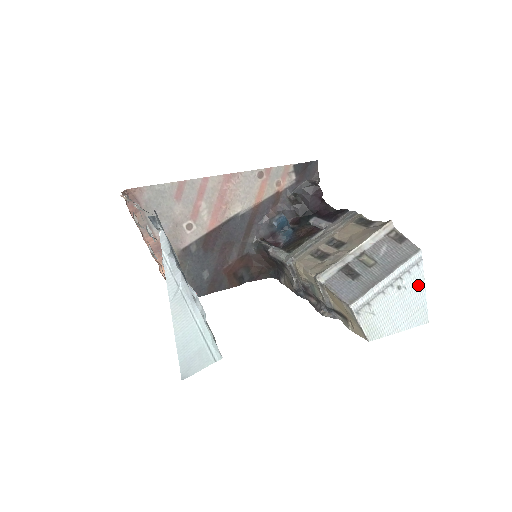
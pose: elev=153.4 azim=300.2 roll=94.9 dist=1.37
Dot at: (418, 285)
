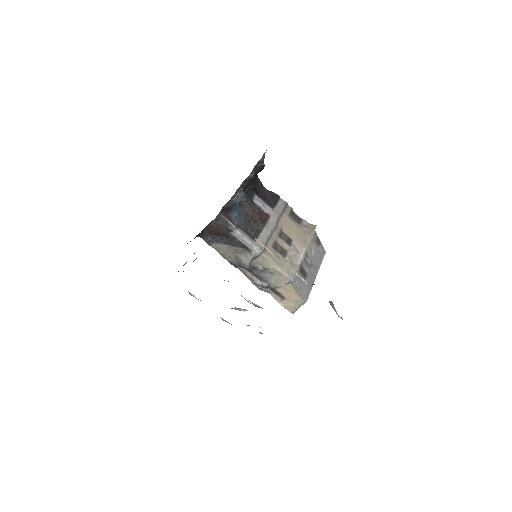
Dot at: occluded
